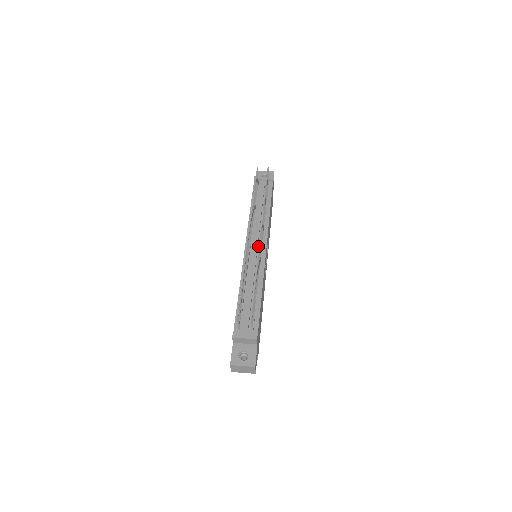
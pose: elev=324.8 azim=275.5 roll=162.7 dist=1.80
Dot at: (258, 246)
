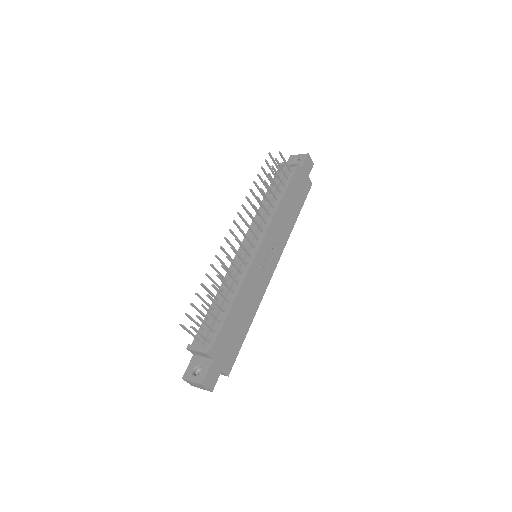
Dot at: occluded
